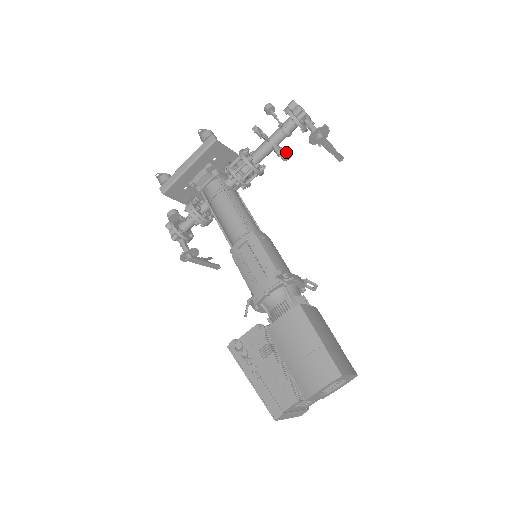
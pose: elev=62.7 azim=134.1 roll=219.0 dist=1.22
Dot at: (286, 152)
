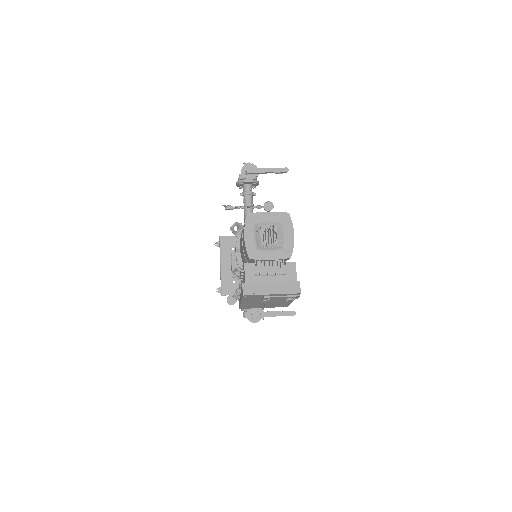
Dot at: (265, 205)
